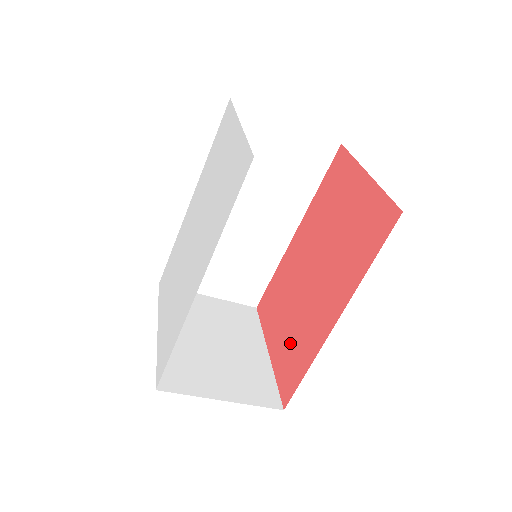
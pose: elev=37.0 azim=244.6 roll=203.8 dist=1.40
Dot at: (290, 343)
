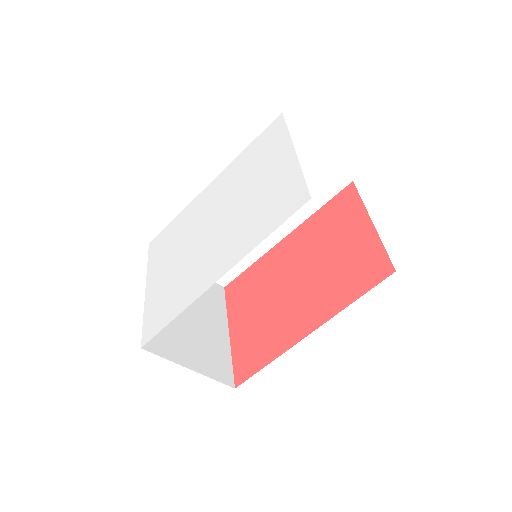
Dot at: (255, 334)
